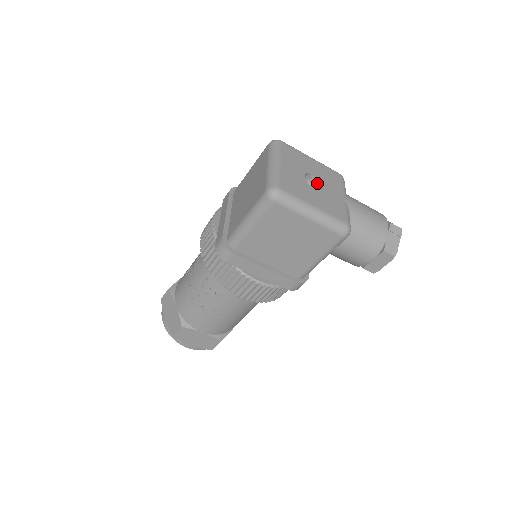
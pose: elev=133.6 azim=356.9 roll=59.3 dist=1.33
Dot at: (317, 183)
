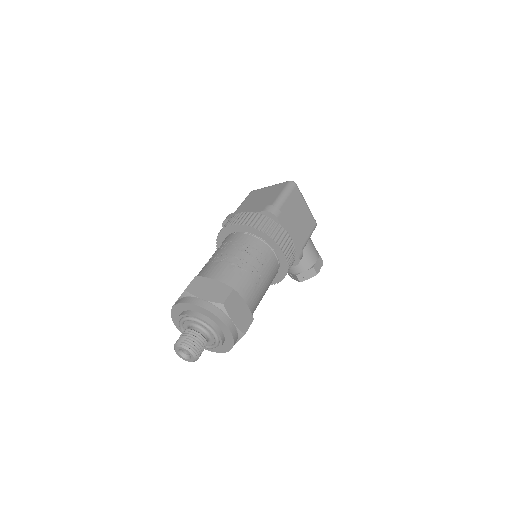
Dot at: occluded
